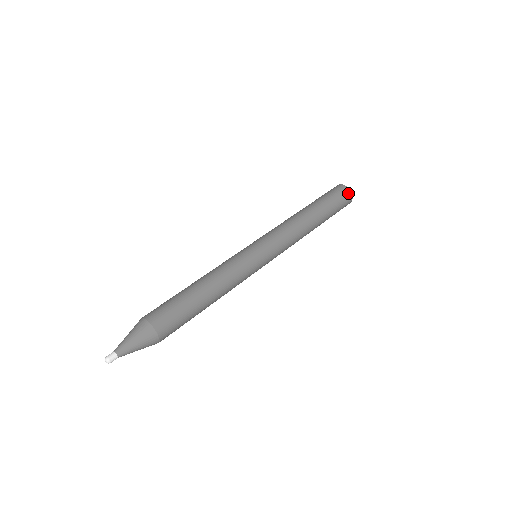
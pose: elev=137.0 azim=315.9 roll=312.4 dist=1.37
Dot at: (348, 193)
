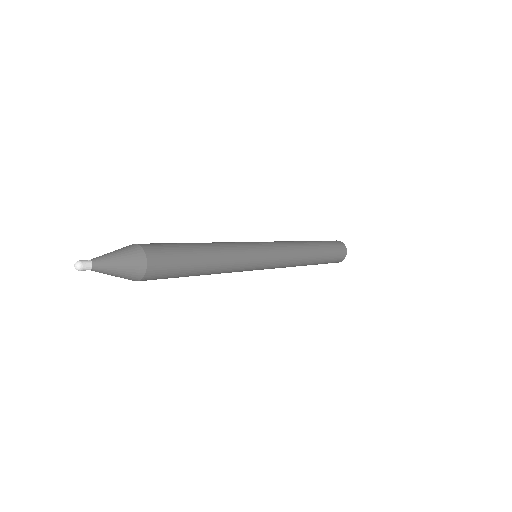
Dot at: (341, 243)
